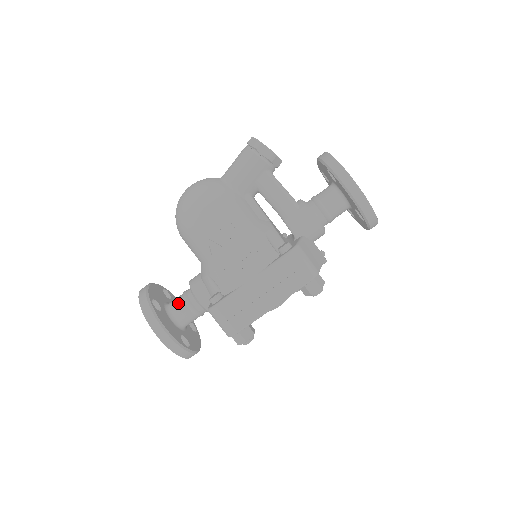
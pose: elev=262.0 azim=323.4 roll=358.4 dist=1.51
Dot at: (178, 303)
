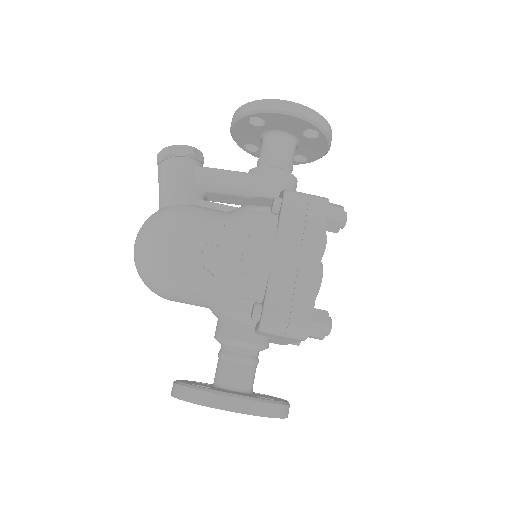
Dot at: (222, 368)
